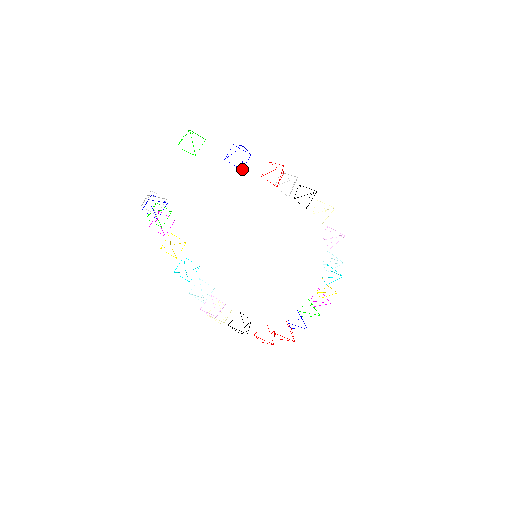
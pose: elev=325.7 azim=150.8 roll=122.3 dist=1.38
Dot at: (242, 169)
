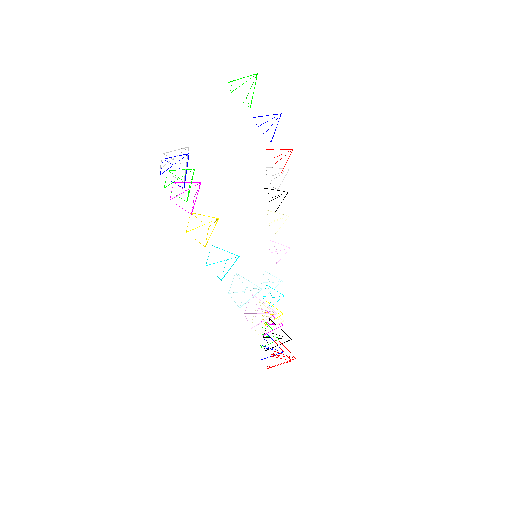
Dot at: (271, 141)
